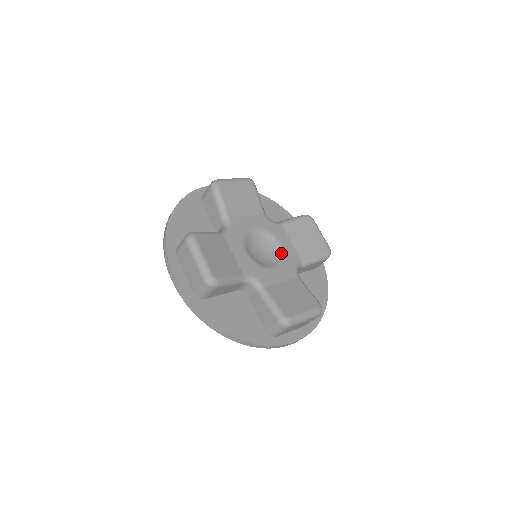
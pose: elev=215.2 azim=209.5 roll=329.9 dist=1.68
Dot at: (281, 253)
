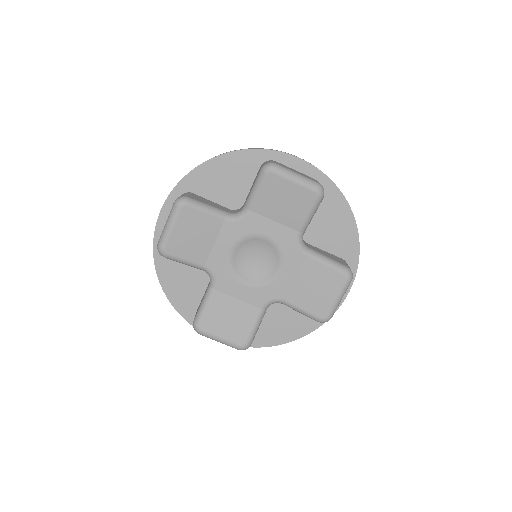
Dot at: (274, 246)
